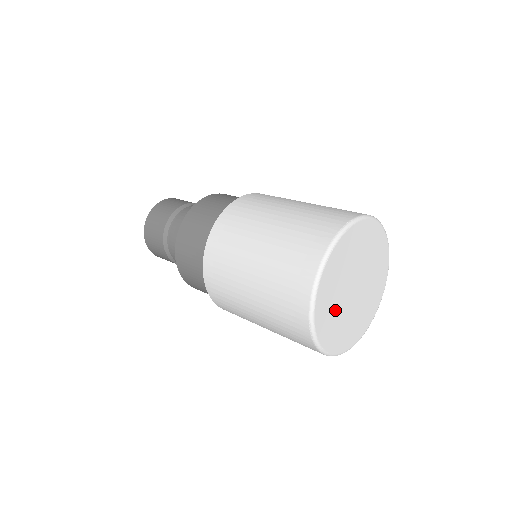
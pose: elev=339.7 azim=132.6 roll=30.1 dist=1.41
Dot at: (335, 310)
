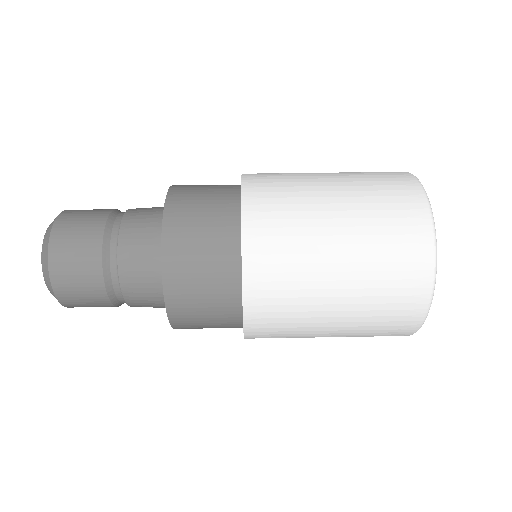
Dot at: occluded
